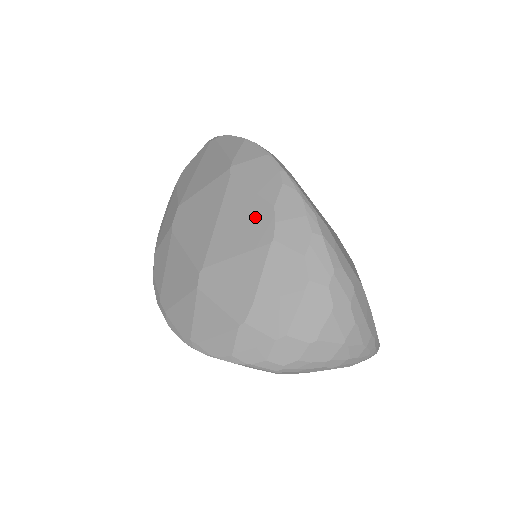
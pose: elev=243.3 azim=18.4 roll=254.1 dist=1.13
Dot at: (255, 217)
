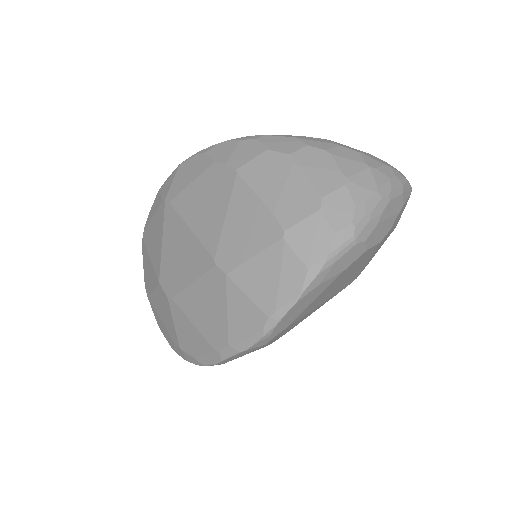
Dot at: (210, 185)
